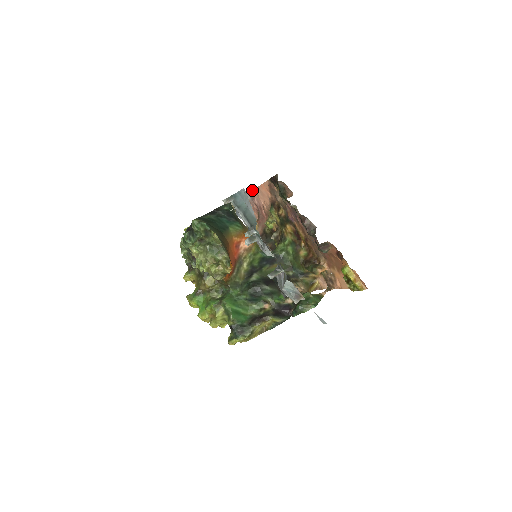
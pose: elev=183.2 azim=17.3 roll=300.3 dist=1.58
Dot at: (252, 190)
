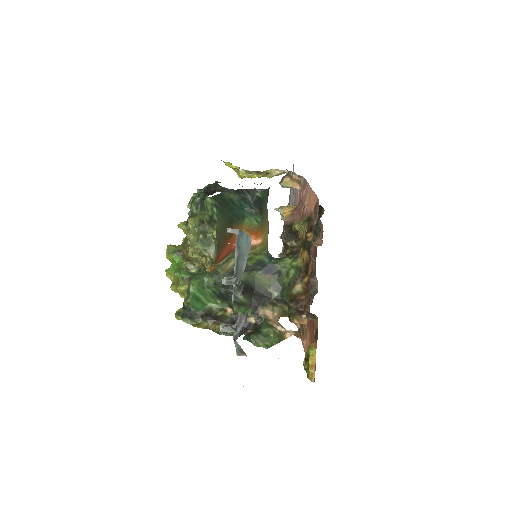
Dot at: occluded
